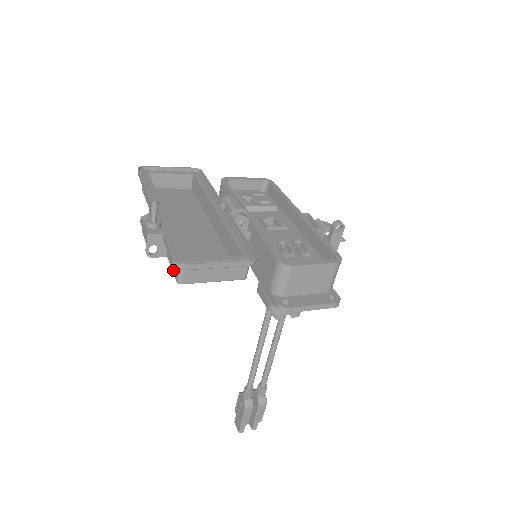
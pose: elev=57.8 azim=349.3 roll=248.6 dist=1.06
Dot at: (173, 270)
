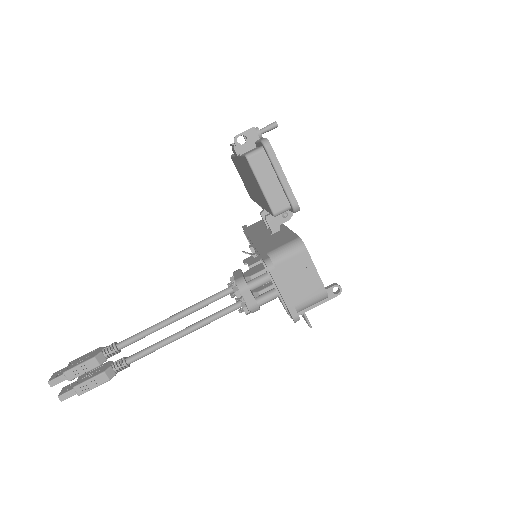
Dot at: occluded
